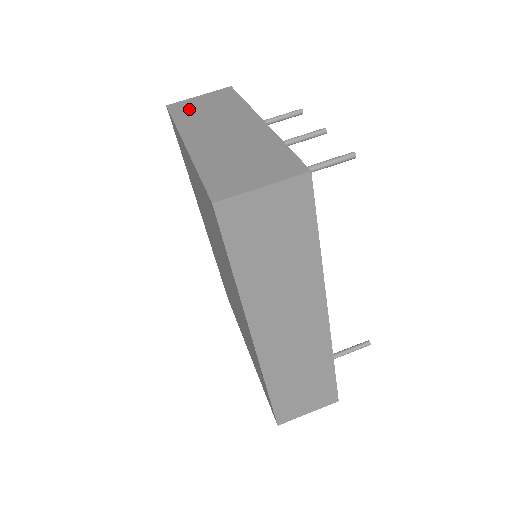
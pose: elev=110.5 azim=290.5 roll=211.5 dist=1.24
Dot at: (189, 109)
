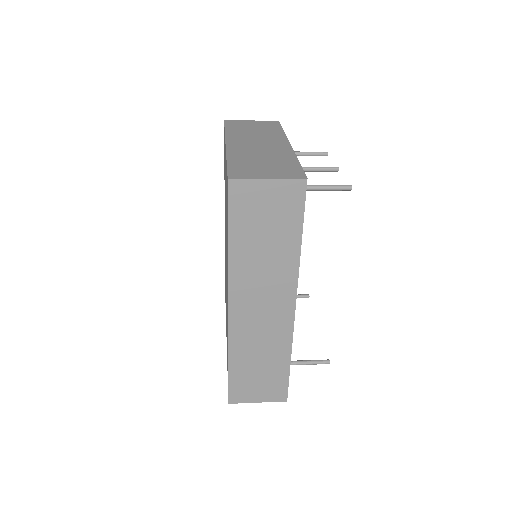
Dot at: (240, 126)
